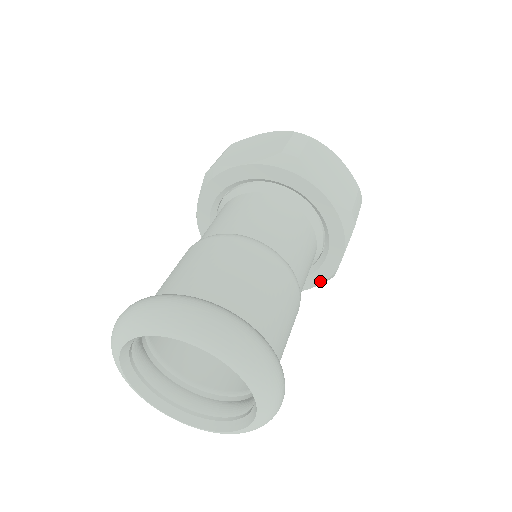
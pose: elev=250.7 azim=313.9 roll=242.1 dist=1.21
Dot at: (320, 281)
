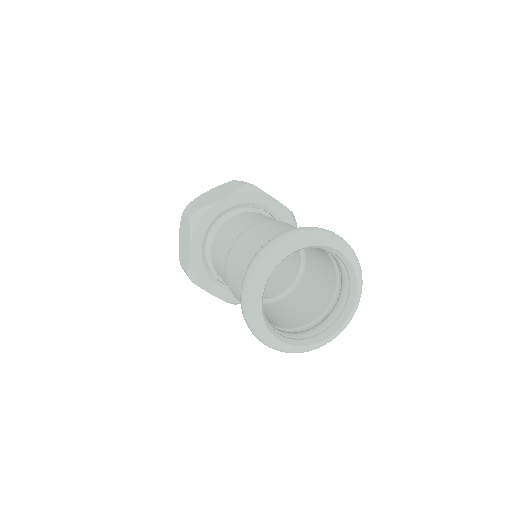
Dot at: occluded
